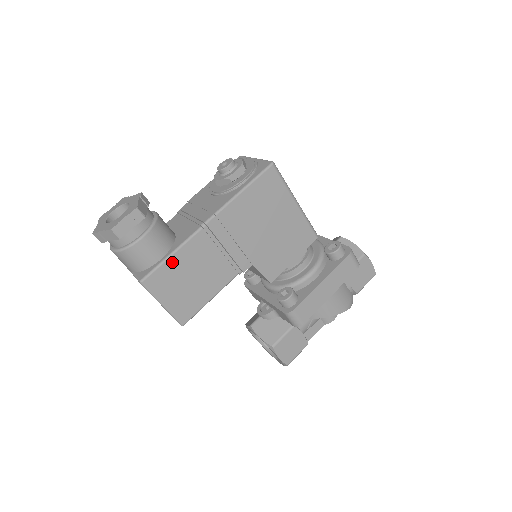
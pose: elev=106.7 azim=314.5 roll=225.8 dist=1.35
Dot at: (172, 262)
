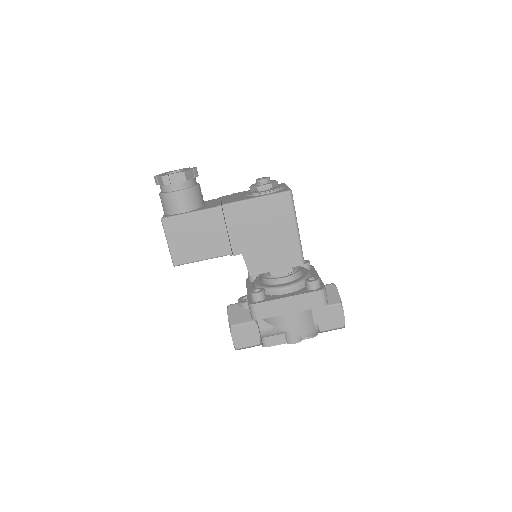
Dot at: (188, 218)
